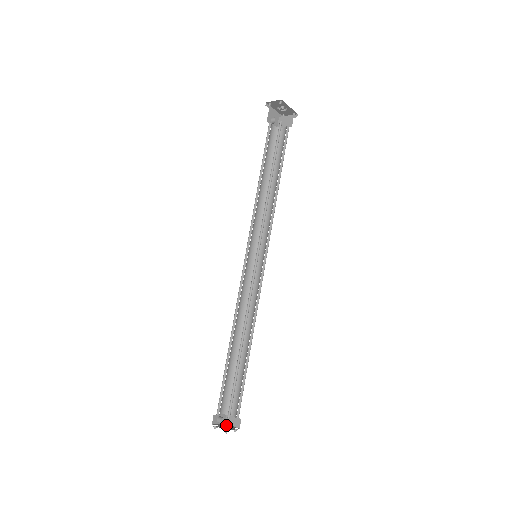
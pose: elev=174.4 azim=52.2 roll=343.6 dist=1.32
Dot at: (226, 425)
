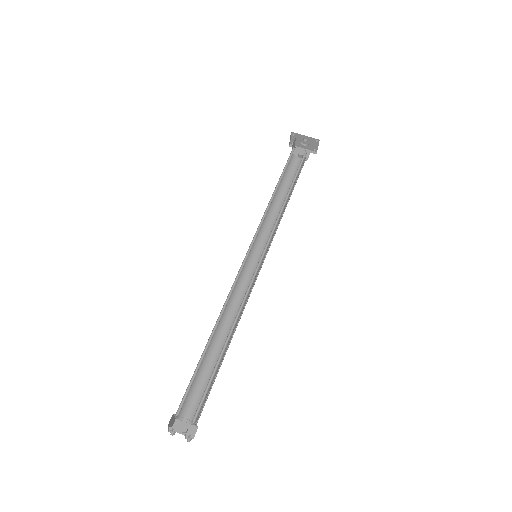
Dot at: occluded
